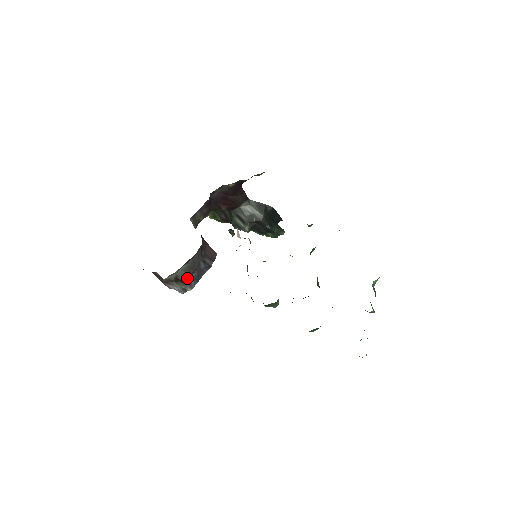
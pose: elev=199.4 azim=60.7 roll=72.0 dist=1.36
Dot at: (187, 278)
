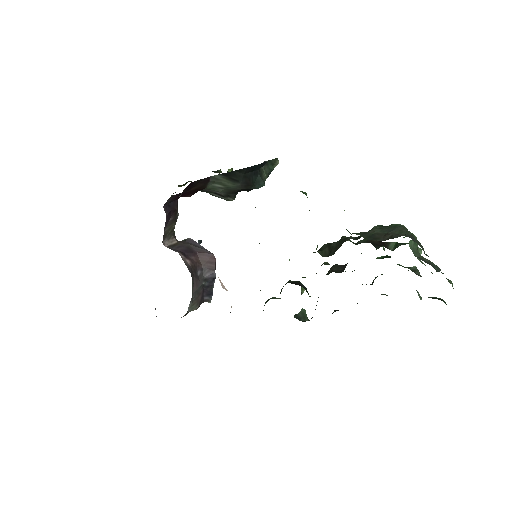
Dot at: (200, 303)
